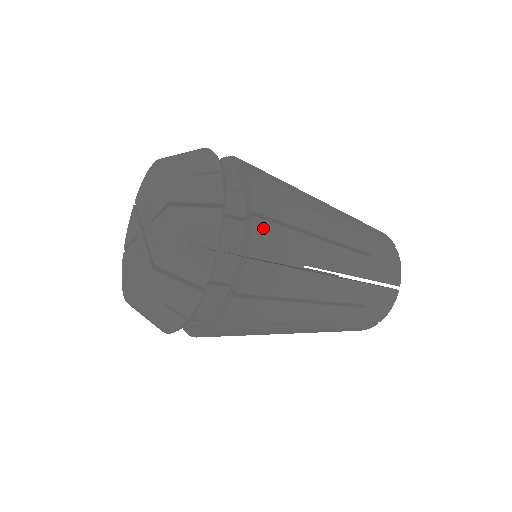
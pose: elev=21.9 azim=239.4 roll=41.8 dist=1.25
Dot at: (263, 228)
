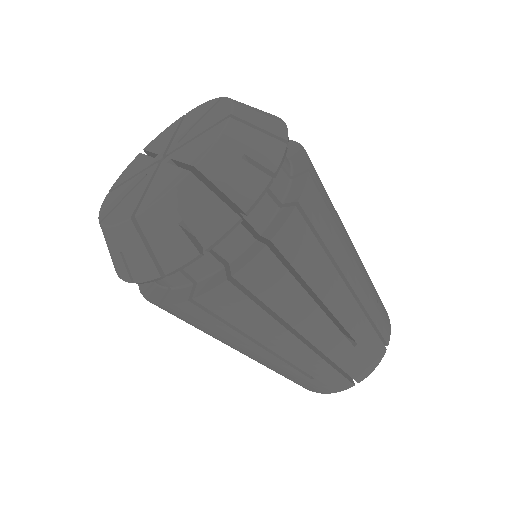
Dot at: occluded
